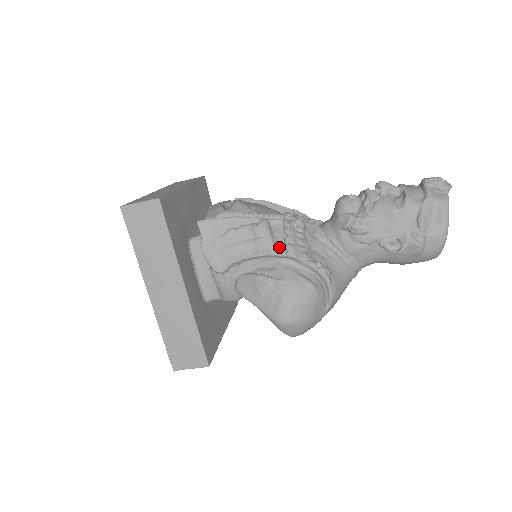
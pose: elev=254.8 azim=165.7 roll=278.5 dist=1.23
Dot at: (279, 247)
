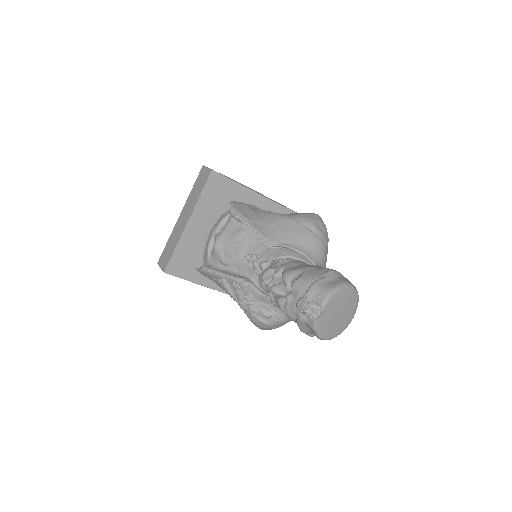
Dot at: (237, 299)
